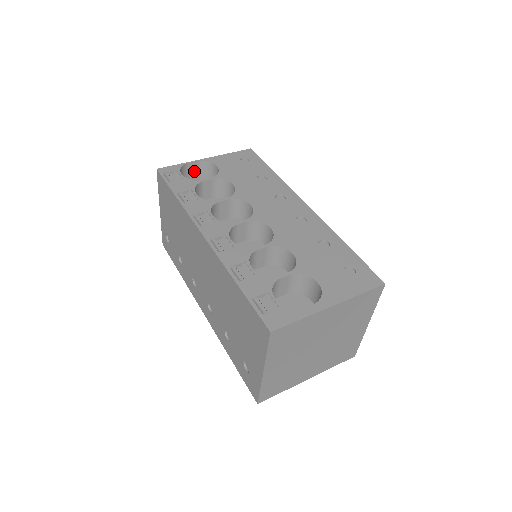
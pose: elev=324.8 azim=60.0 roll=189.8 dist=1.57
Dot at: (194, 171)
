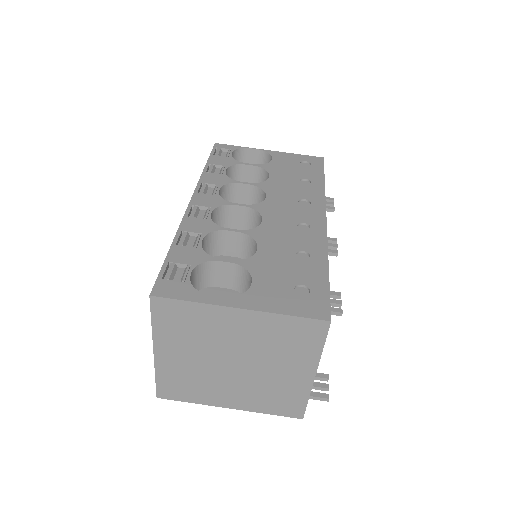
Dot at: (254, 160)
